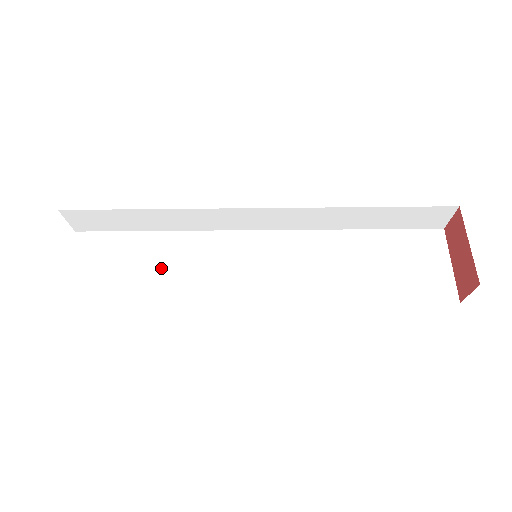
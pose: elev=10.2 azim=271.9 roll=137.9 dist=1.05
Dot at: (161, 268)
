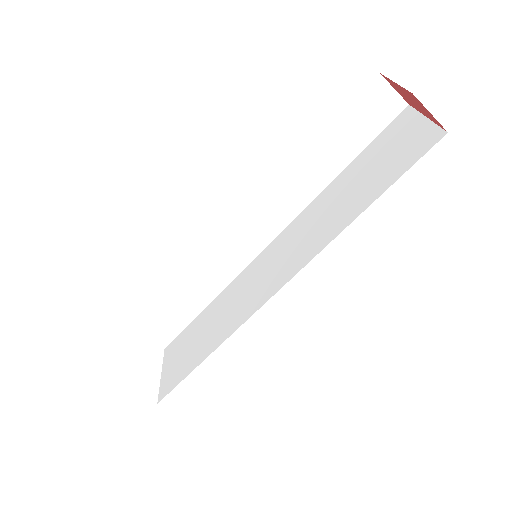
Dot at: (212, 326)
